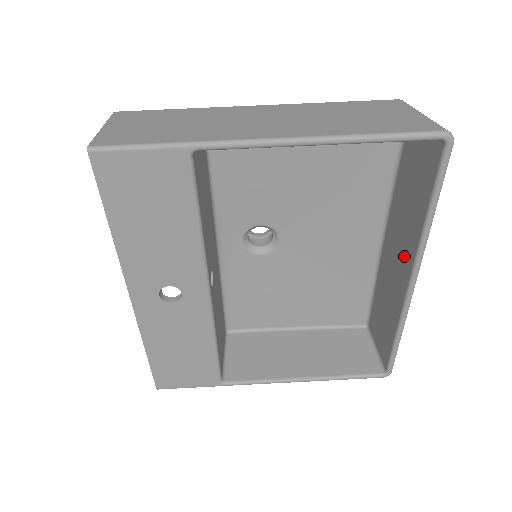
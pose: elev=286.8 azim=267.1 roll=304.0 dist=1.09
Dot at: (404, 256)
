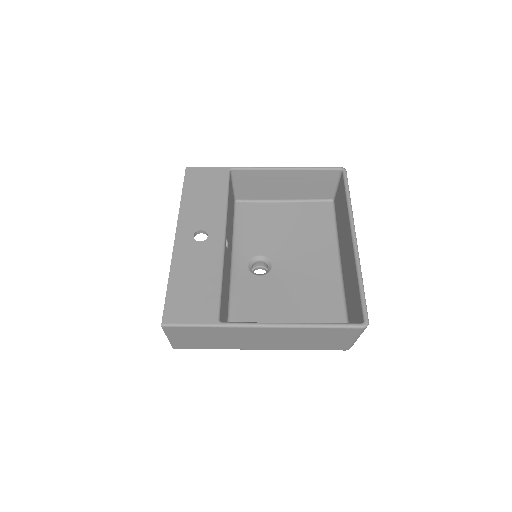
Dot at: (347, 236)
